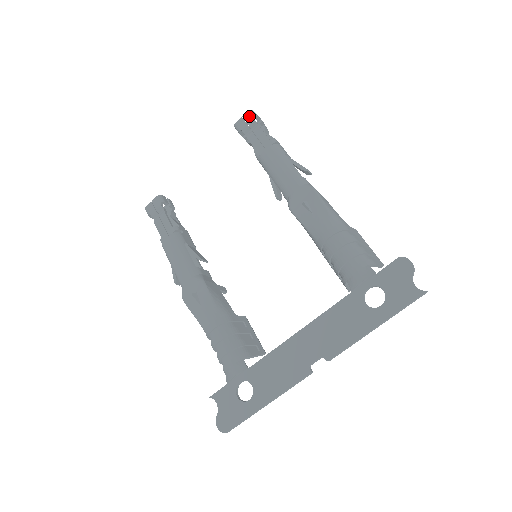
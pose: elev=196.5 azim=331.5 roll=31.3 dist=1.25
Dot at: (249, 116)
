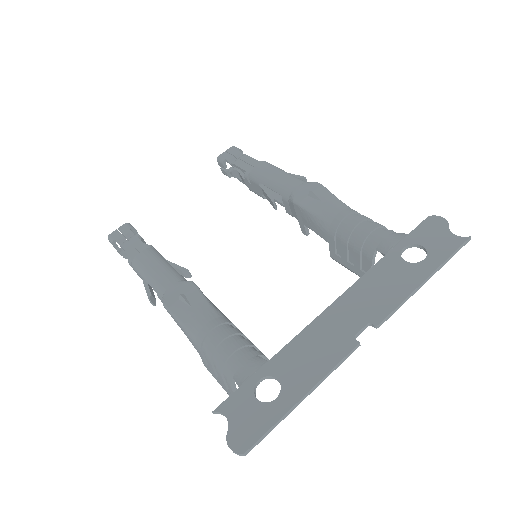
Dot at: (233, 149)
